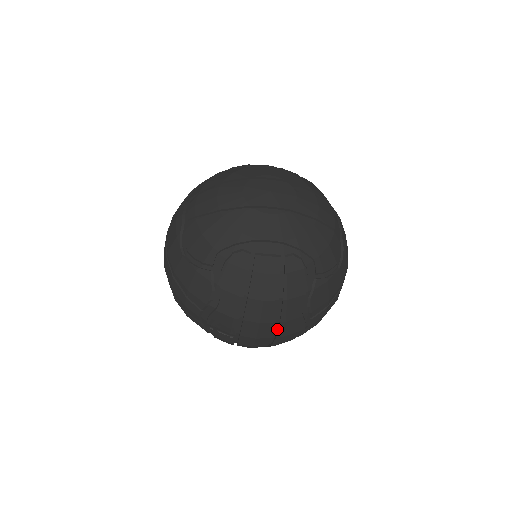
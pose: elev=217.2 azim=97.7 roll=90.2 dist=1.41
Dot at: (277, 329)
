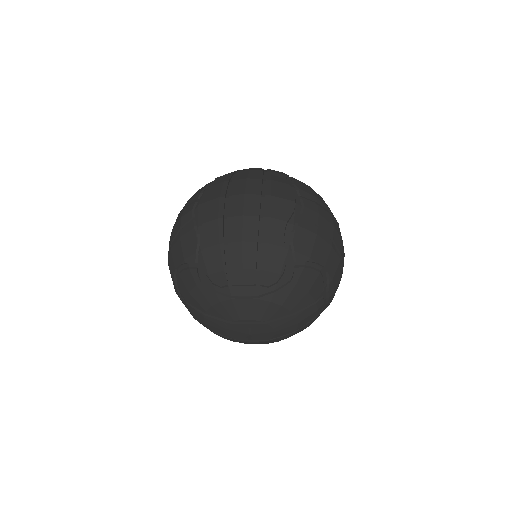
Dot at: occluded
